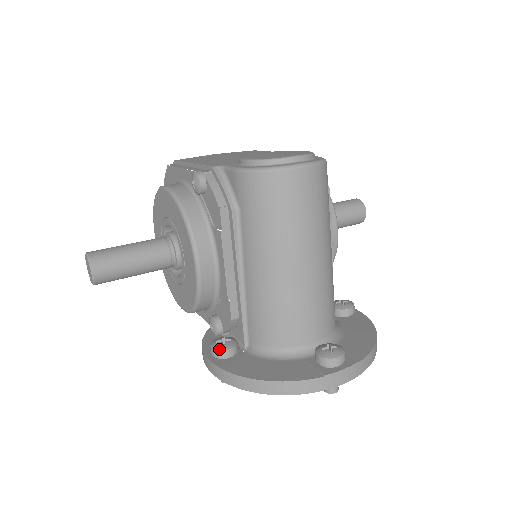
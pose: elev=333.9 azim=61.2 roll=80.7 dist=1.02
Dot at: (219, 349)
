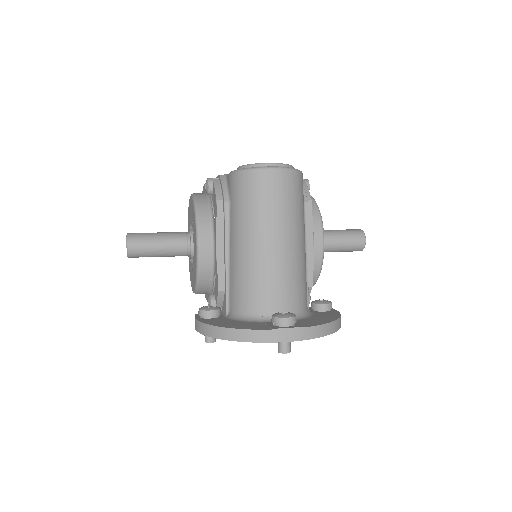
Dot at: (203, 309)
